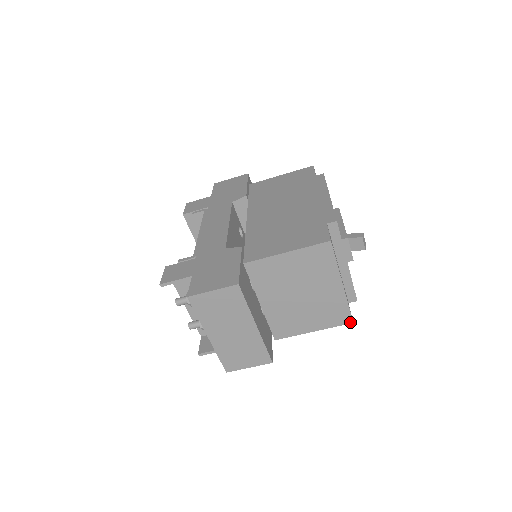
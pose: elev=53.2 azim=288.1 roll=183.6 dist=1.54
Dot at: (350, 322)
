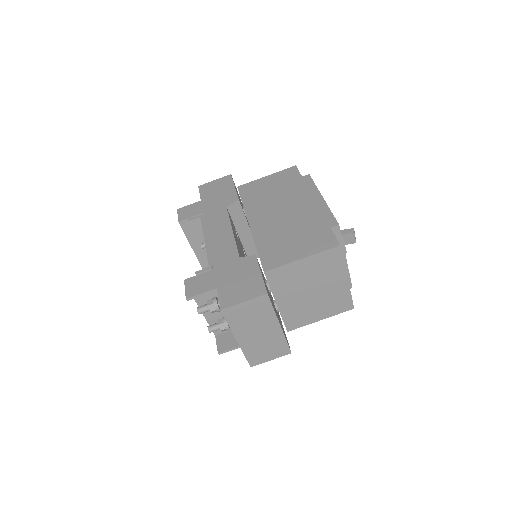
Dot at: (352, 308)
